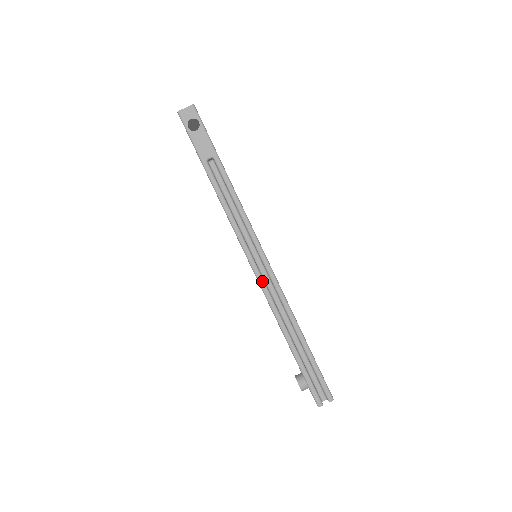
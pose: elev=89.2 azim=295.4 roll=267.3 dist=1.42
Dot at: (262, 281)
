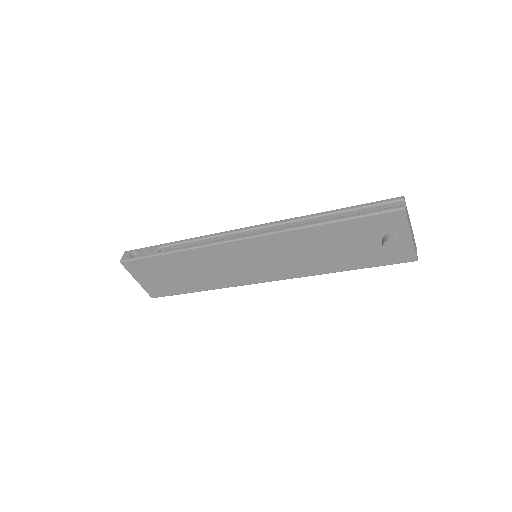
Dot at: (261, 233)
